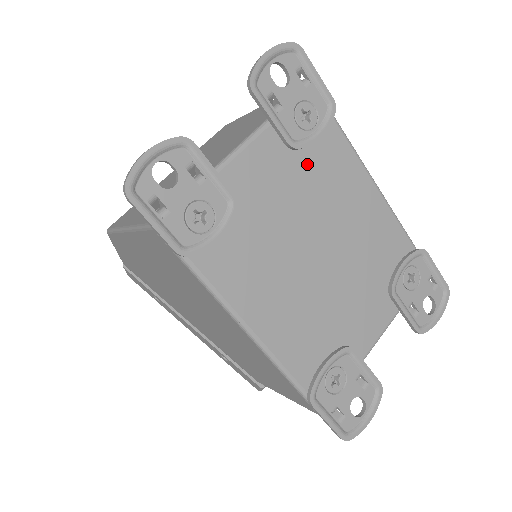
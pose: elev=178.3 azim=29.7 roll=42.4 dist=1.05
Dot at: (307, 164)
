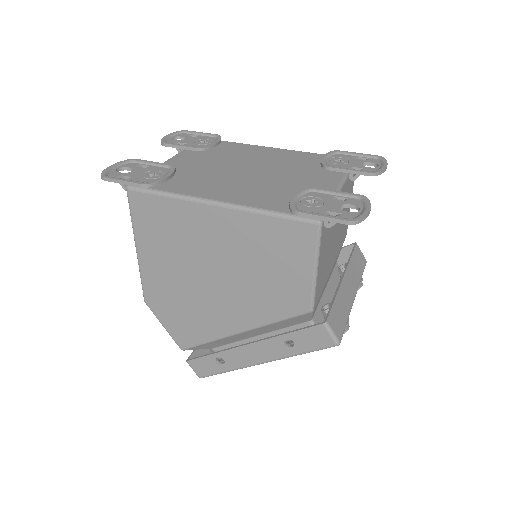
Dot at: (217, 153)
